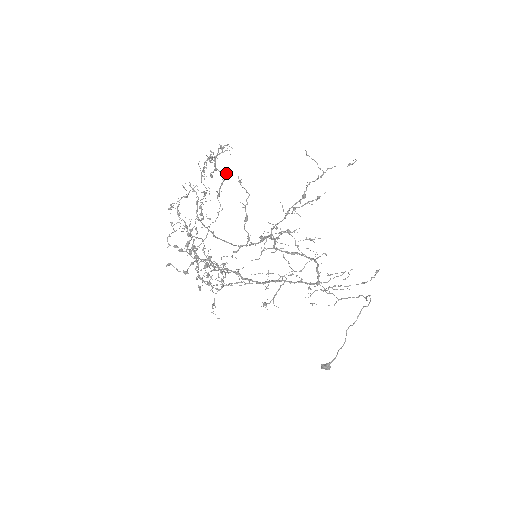
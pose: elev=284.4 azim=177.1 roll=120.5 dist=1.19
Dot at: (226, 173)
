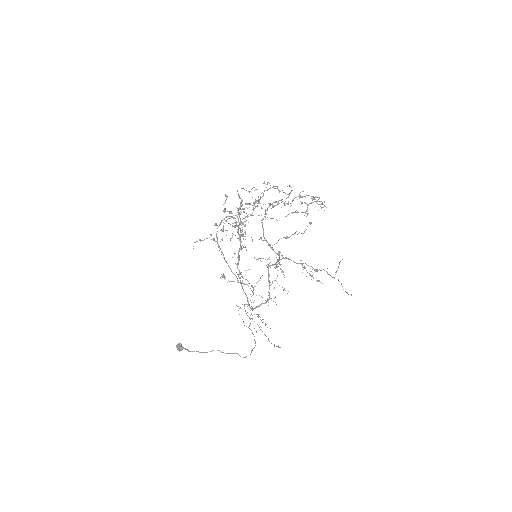
Dot at: occluded
